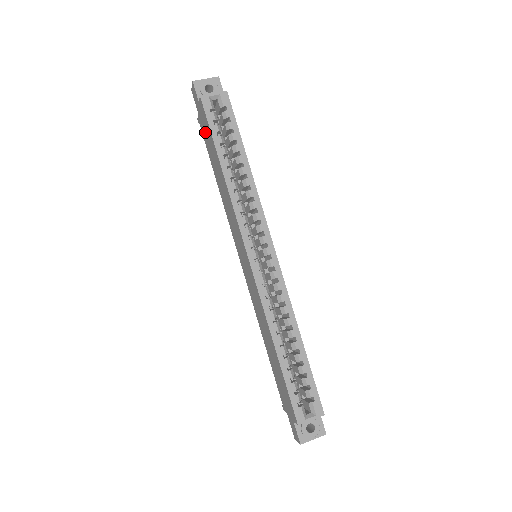
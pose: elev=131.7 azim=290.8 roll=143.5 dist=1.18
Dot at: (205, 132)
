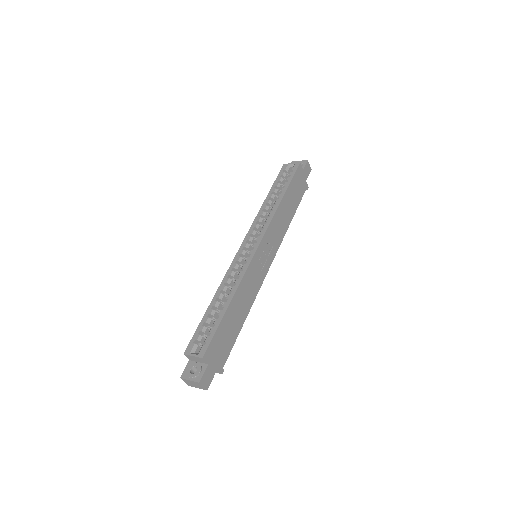
Dot at: occluded
